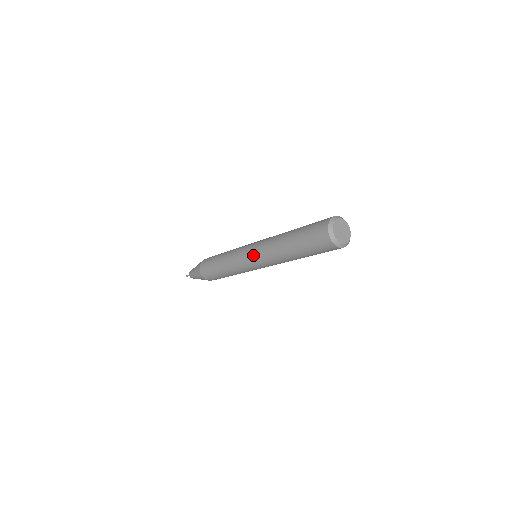
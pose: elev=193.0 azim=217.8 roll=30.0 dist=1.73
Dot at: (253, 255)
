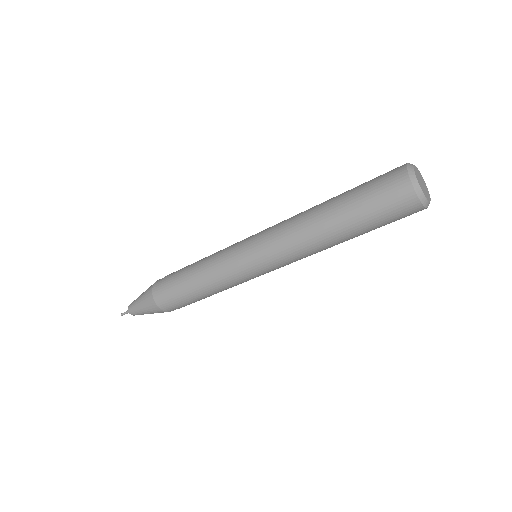
Dot at: (262, 254)
